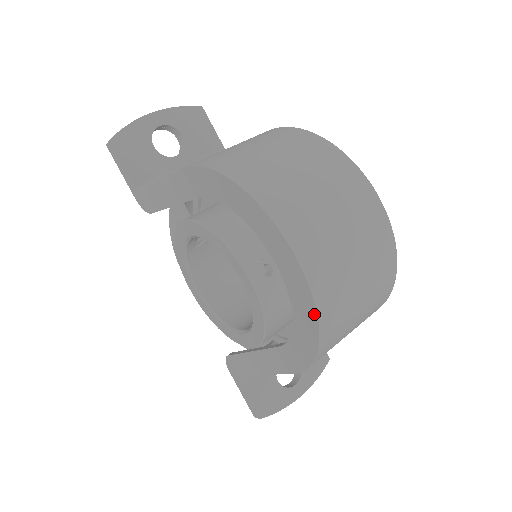
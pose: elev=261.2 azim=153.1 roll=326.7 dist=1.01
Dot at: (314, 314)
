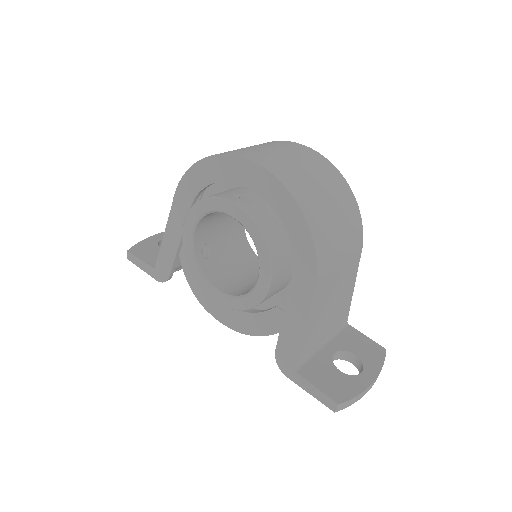
Dot at: (283, 188)
